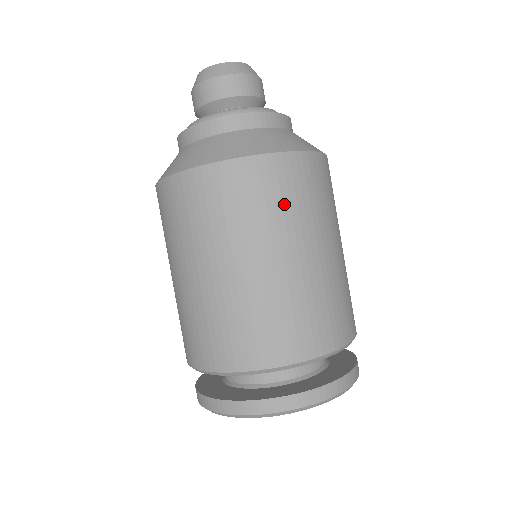
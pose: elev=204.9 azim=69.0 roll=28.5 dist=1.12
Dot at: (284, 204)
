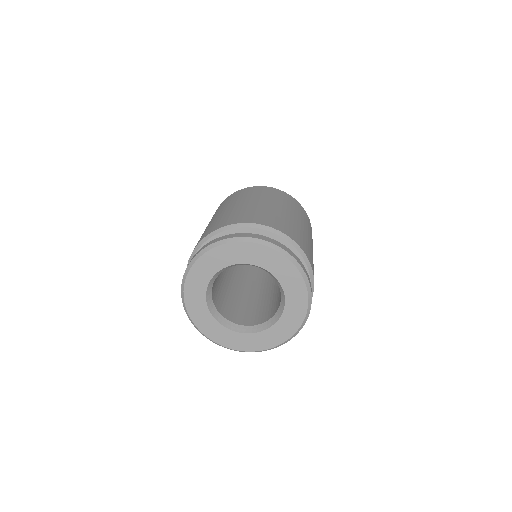
Dot at: (306, 222)
